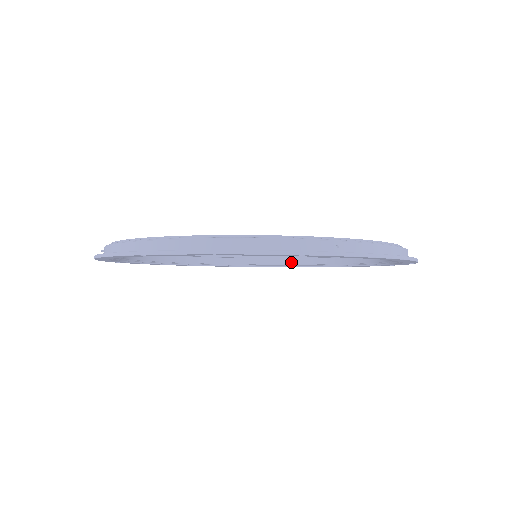
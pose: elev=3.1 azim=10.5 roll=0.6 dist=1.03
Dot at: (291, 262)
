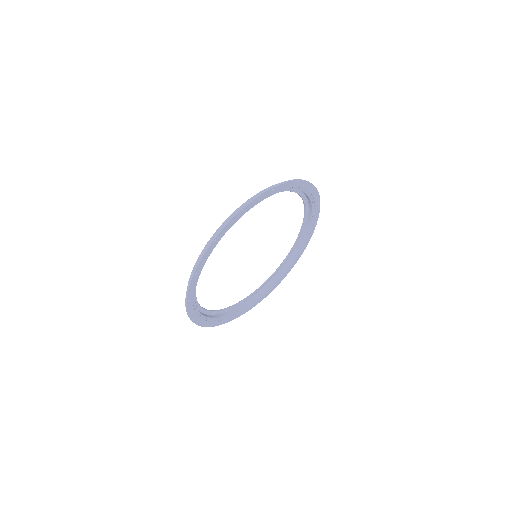
Dot at: (235, 310)
